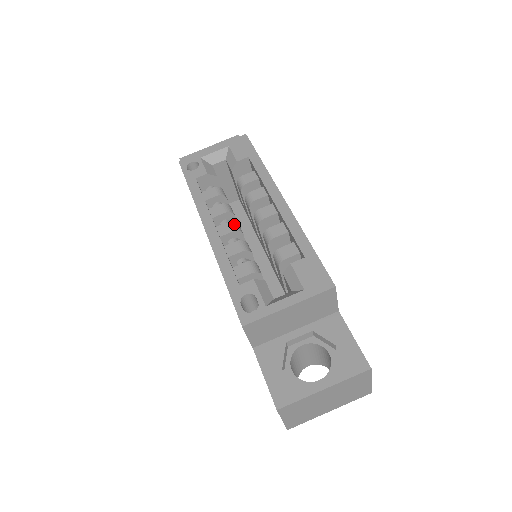
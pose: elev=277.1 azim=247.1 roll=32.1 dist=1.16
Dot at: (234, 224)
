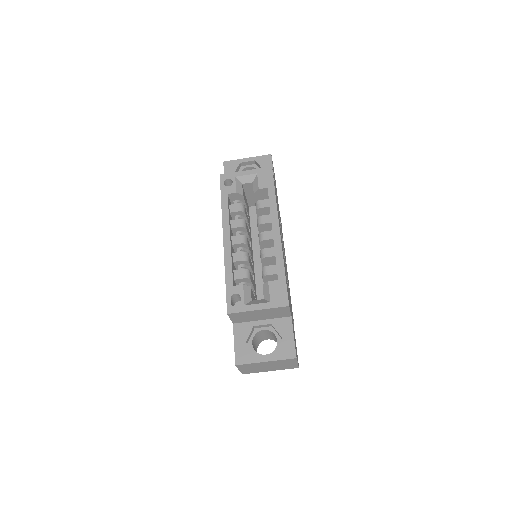
Dot at: (244, 238)
